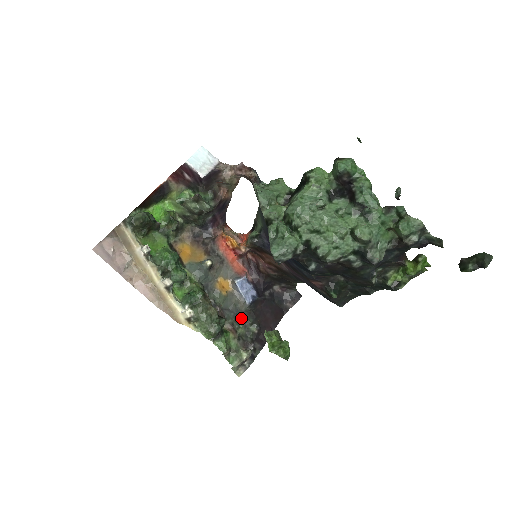
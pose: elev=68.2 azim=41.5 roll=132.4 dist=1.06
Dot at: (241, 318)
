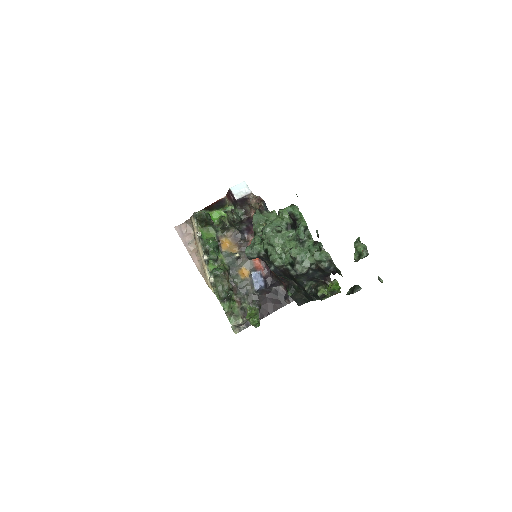
Dot at: (248, 297)
